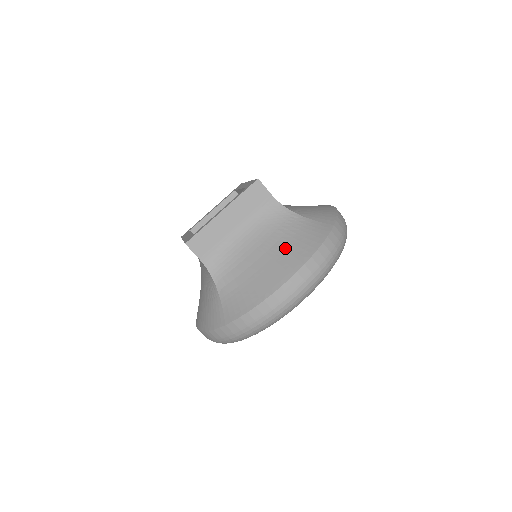
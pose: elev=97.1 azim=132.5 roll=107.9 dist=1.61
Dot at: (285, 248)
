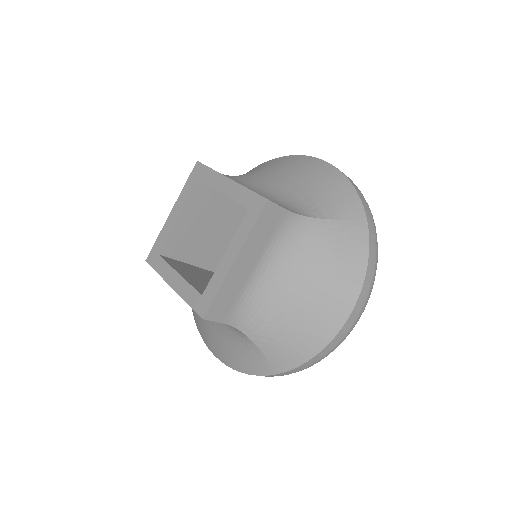
Dot at: (327, 277)
